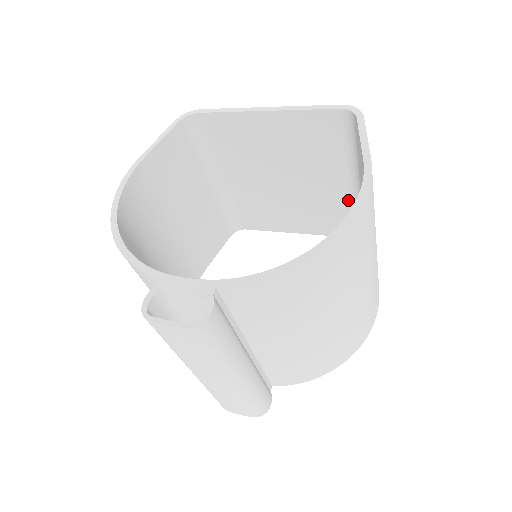
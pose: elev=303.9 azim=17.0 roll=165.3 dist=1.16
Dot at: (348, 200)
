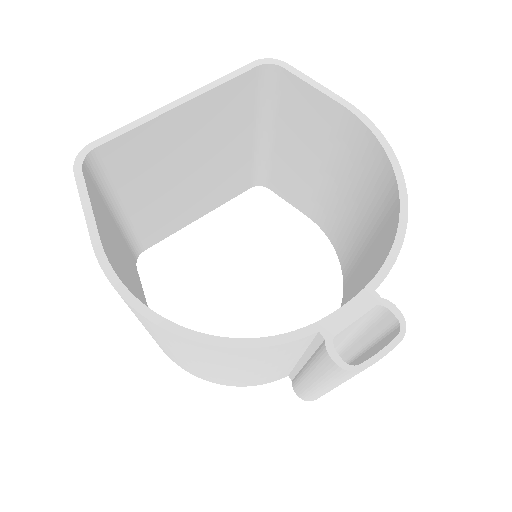
Dot at: (250, 156)
